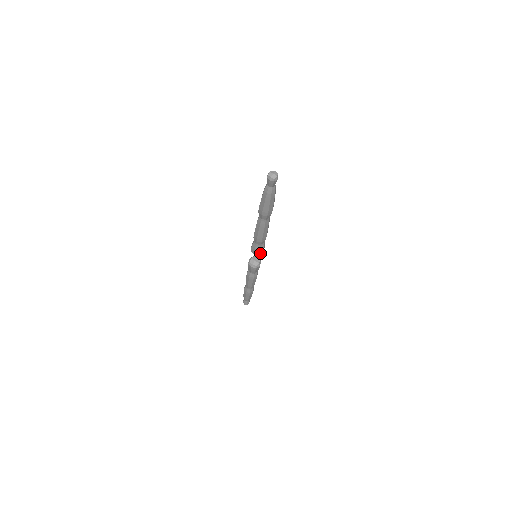
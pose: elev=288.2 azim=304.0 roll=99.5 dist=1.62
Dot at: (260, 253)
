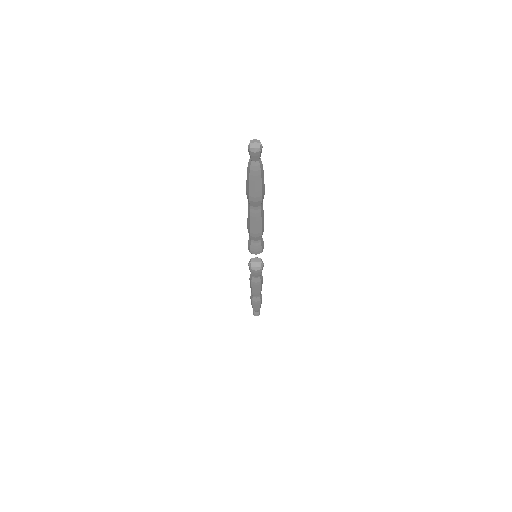
Dot at: (262, 249)
